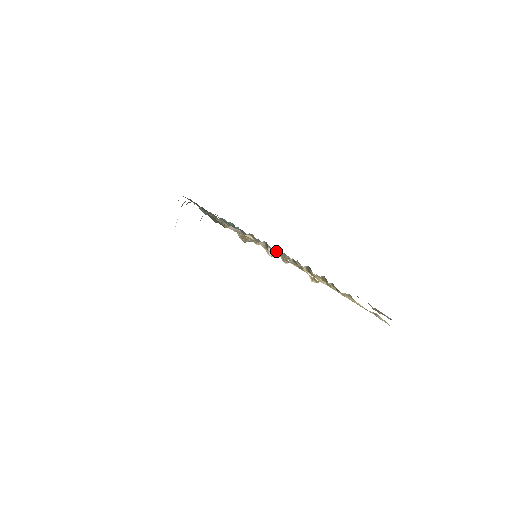
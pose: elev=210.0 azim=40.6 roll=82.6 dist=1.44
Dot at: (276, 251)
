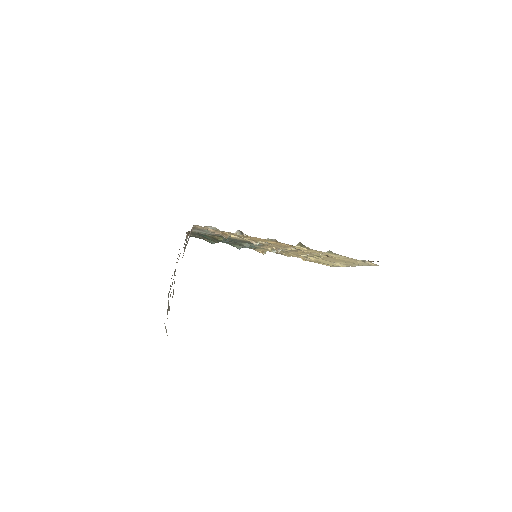
Dot at: occluded
